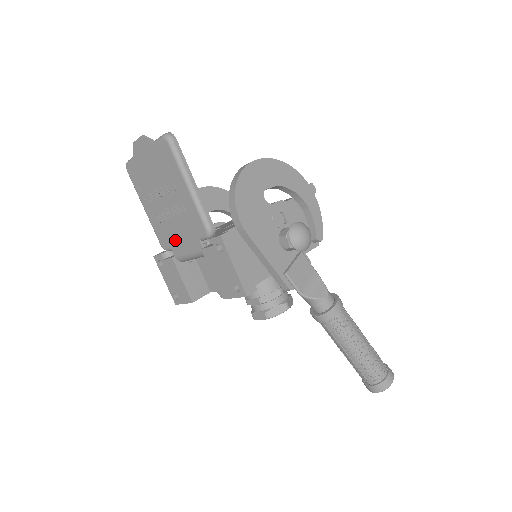
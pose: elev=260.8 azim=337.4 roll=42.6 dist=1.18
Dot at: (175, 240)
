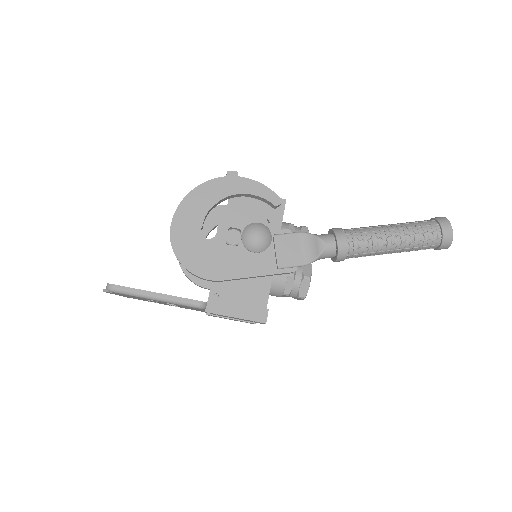
Dot at: occluded
